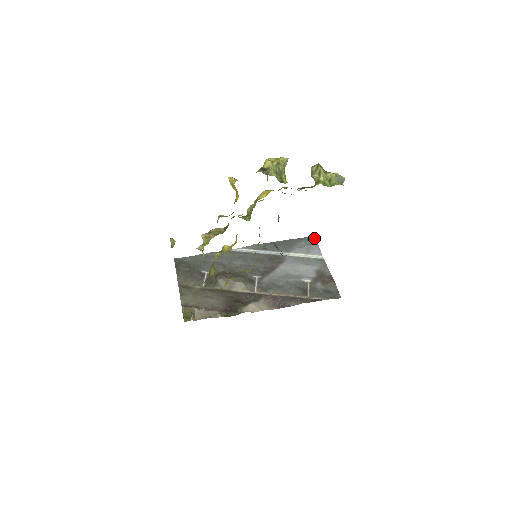
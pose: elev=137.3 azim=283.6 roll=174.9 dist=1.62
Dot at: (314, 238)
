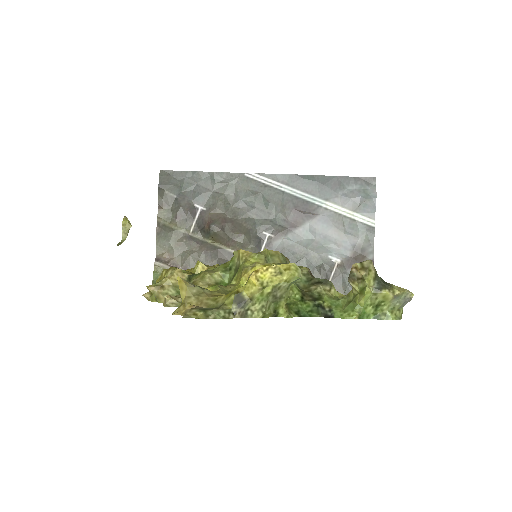
Dot at: (375, 183)
